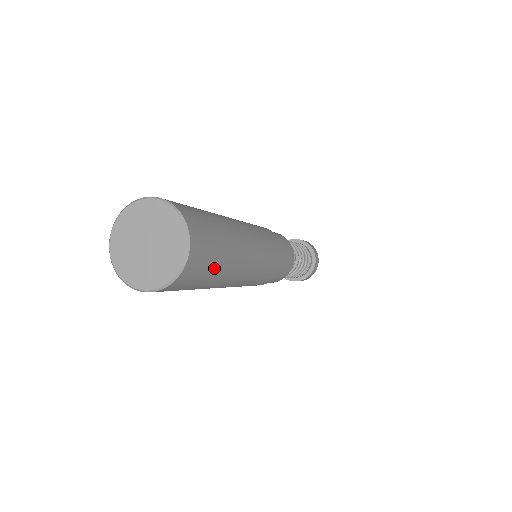
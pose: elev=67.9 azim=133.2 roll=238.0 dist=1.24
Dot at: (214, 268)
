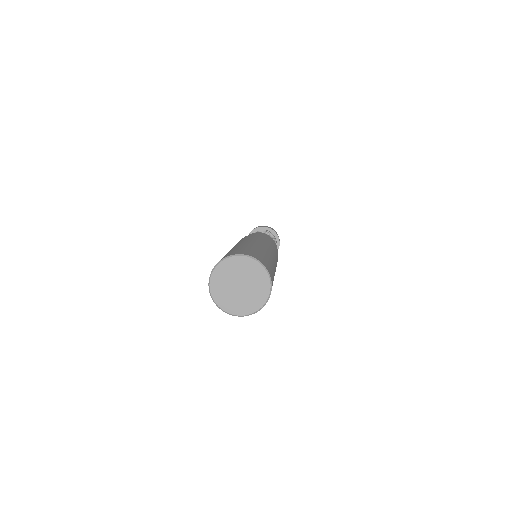
Dot at: occluded
